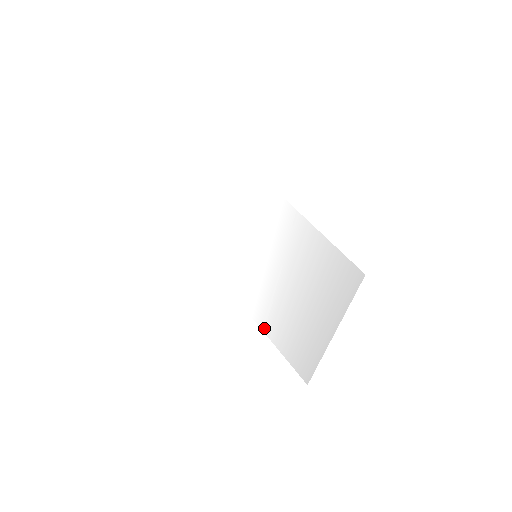
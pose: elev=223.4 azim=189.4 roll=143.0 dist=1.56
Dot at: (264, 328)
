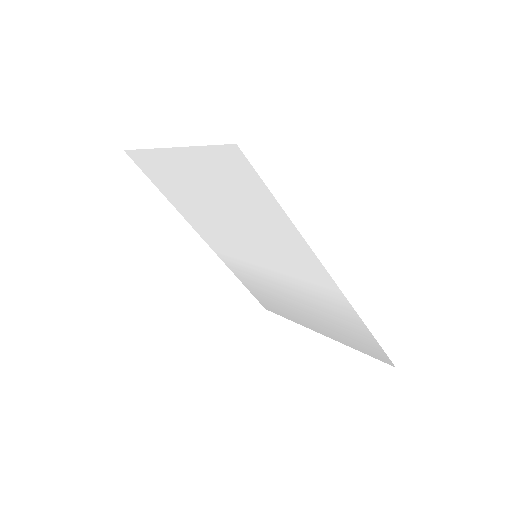
Dot at: (230, 267)
